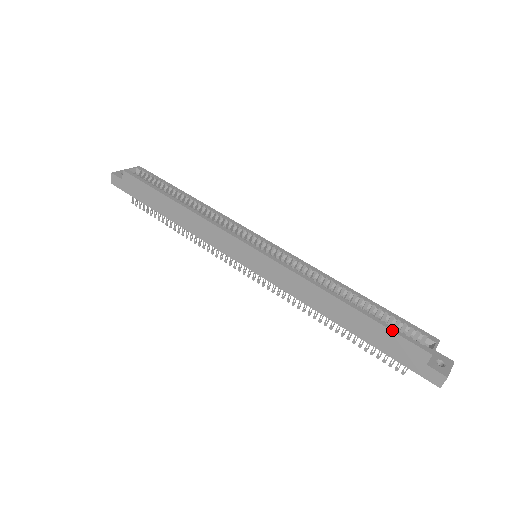
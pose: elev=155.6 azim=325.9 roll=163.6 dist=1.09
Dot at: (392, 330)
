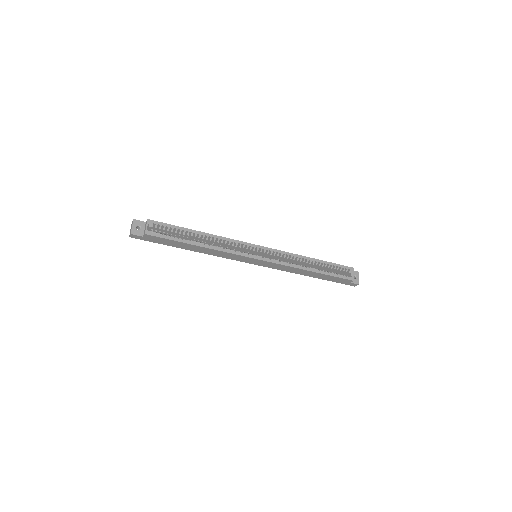
Dot at: (337, 277)
